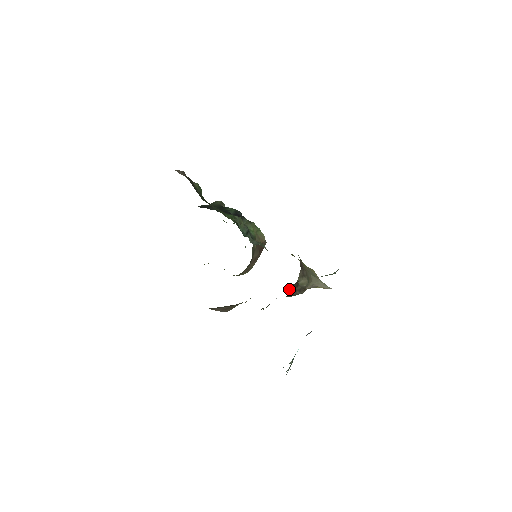
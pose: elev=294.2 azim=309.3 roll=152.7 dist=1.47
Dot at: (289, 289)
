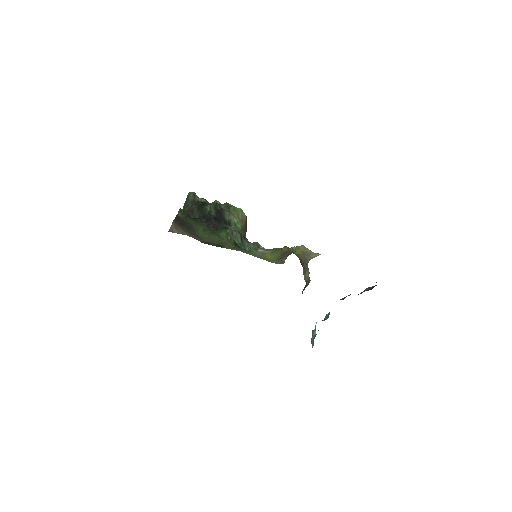
Dot at: (302, 292)
